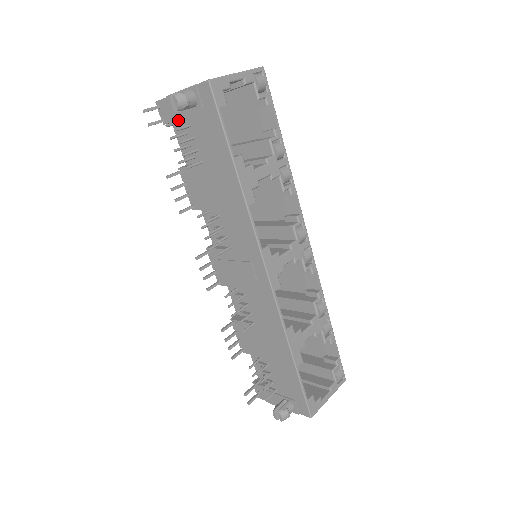
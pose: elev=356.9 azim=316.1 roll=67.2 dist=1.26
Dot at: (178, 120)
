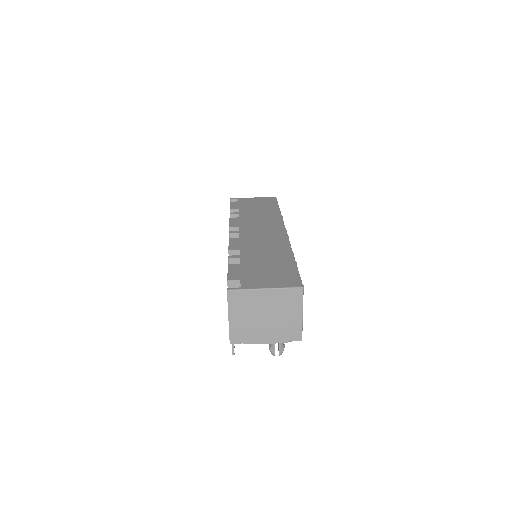
Dot at: occluded
